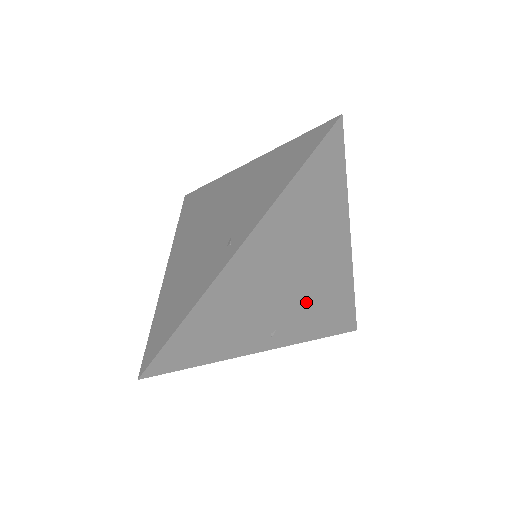
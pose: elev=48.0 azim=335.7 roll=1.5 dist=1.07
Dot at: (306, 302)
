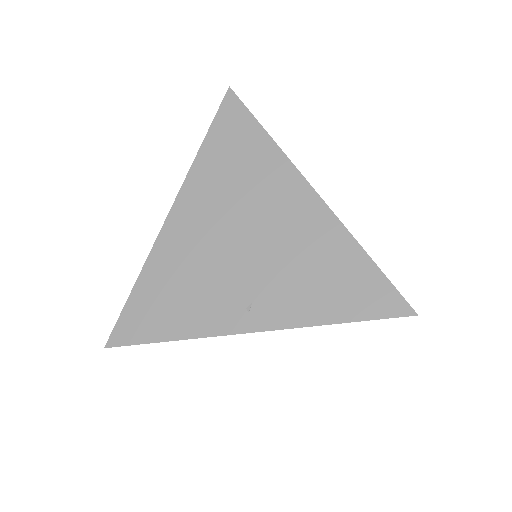
Dot at: (282, 266)
